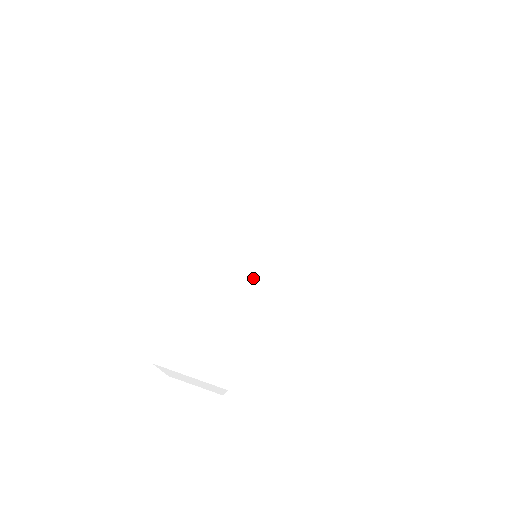
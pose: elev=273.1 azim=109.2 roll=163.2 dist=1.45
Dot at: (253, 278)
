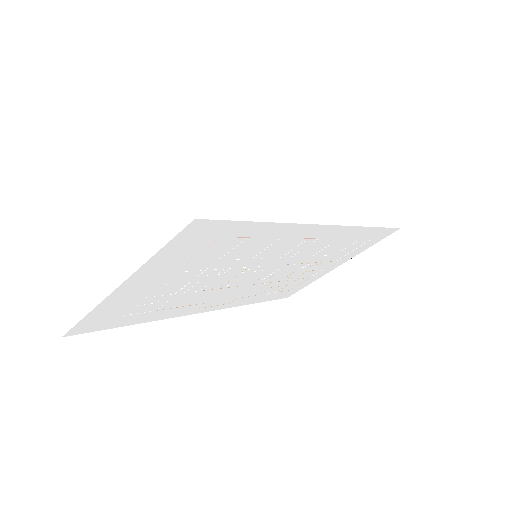
Dot at: (292, 210)
